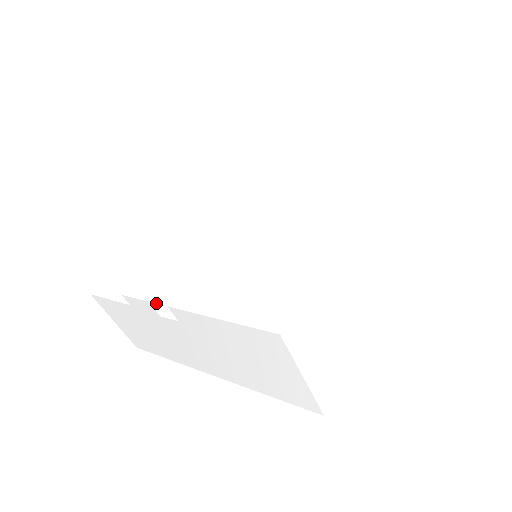
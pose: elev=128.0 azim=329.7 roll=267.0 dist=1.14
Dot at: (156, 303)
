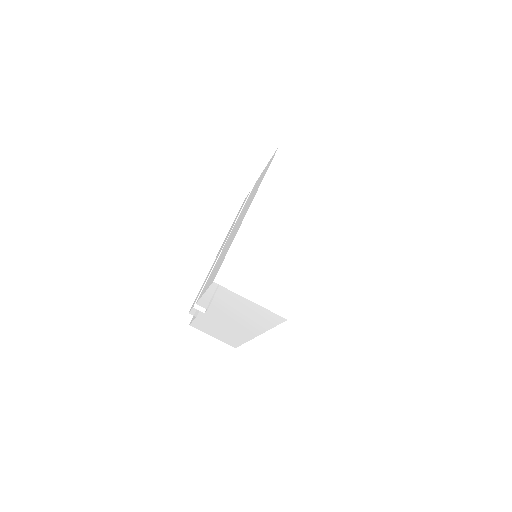
Dot at: (198, 307)
